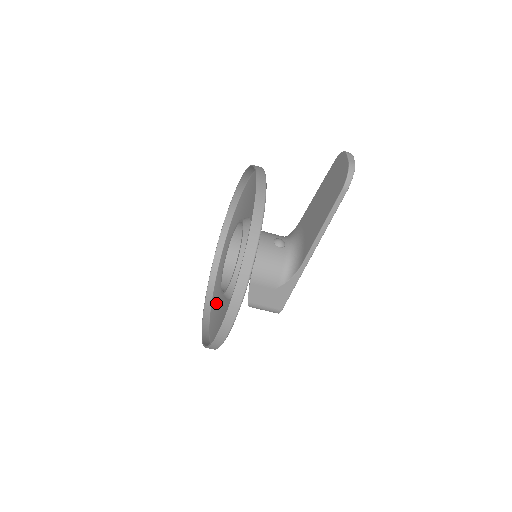
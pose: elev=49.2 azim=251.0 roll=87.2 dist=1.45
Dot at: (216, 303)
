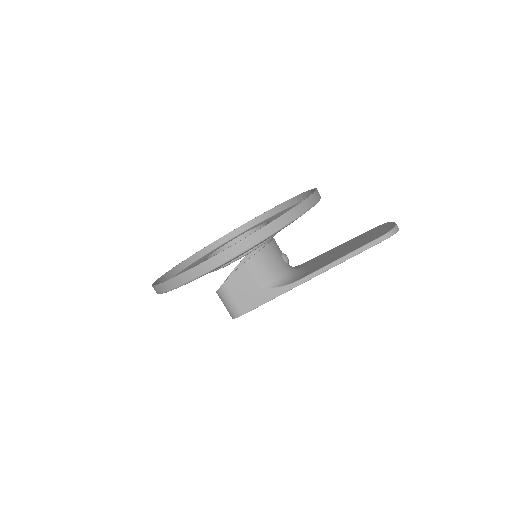
Dot at: occluded
